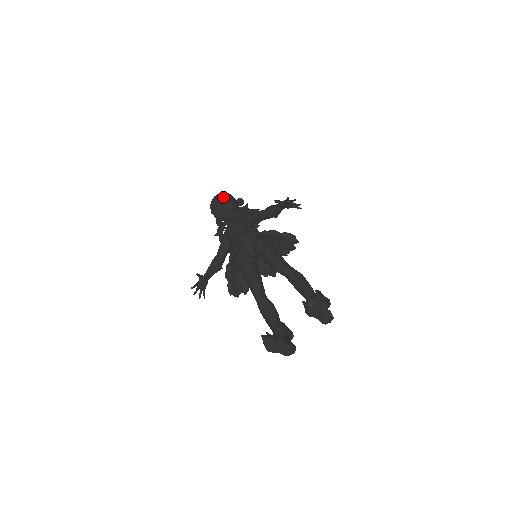
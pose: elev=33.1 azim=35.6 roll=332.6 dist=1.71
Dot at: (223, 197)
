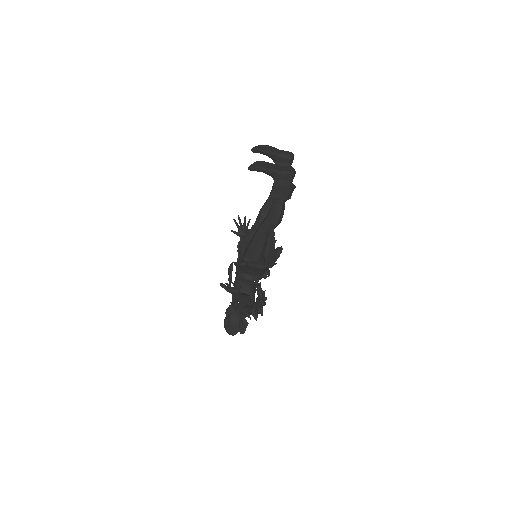
Dot at: occluded
